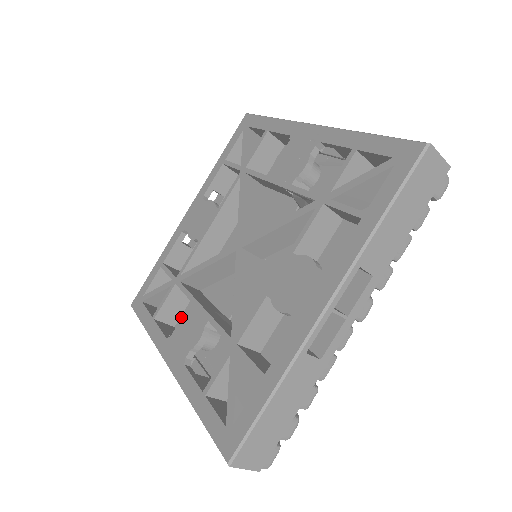
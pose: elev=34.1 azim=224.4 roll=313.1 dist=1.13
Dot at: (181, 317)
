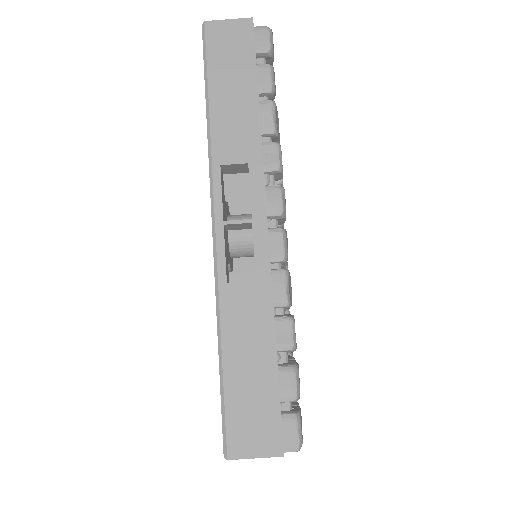
Dot at: occluded
